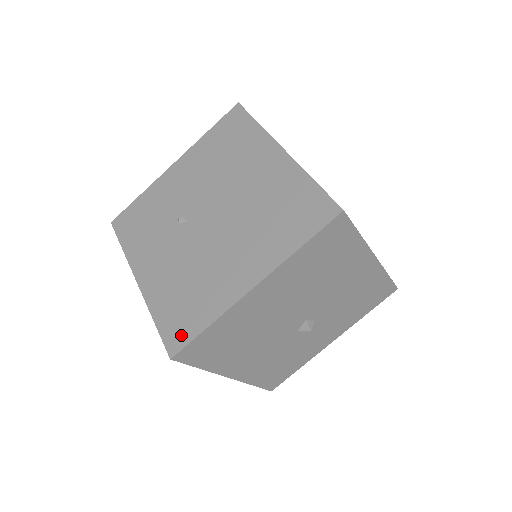
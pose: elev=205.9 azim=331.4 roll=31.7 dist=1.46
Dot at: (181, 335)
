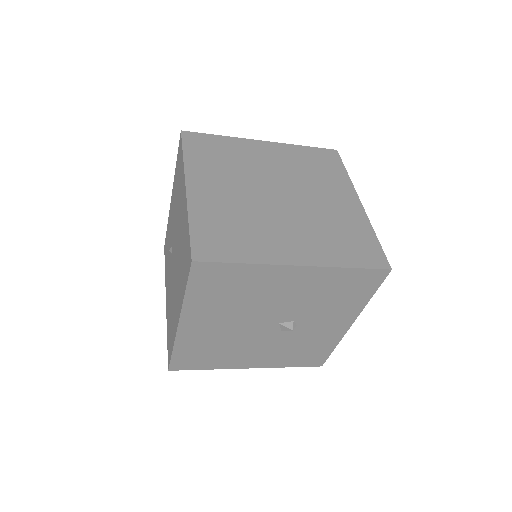
Dot at: (169, 353)
